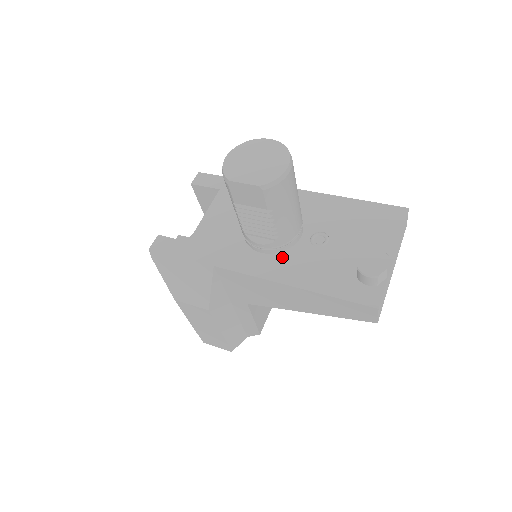
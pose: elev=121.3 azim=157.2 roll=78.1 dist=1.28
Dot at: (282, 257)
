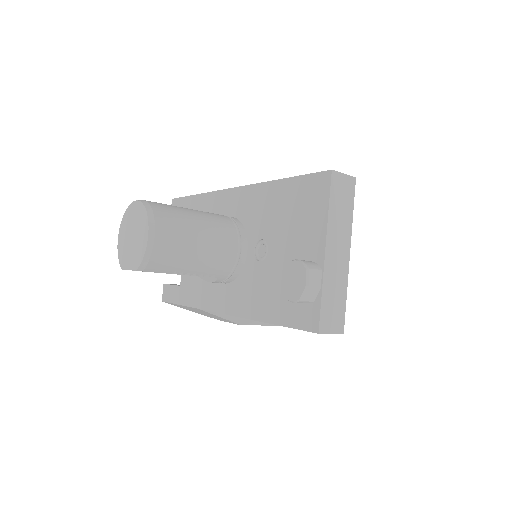
Dot at: (238, 284)
